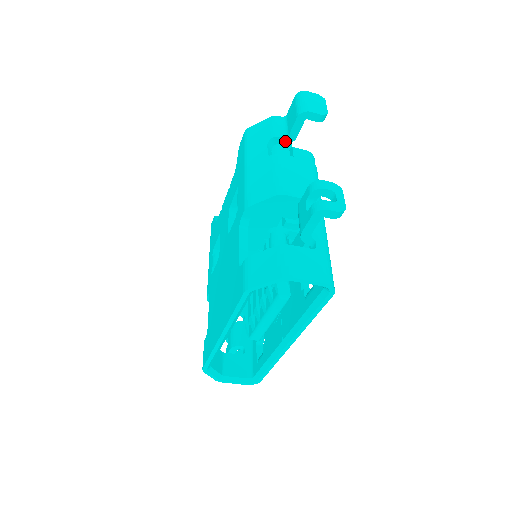
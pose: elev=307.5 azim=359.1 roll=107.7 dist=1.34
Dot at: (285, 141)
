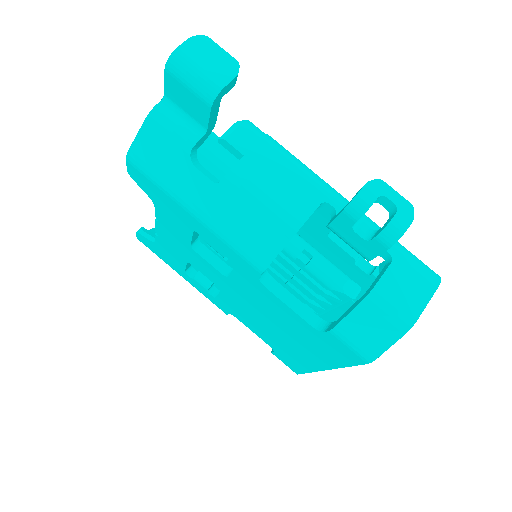
Dot at: (204, 138)
